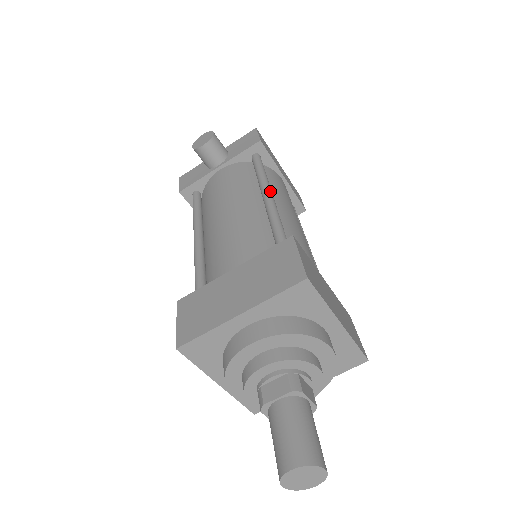
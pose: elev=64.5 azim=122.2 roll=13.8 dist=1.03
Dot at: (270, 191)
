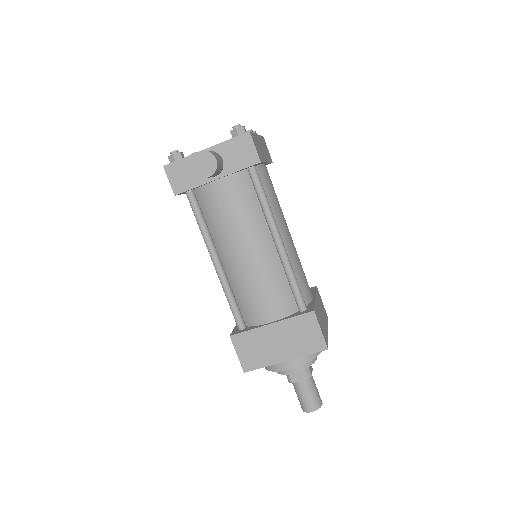
Dot at: (279, 235)
